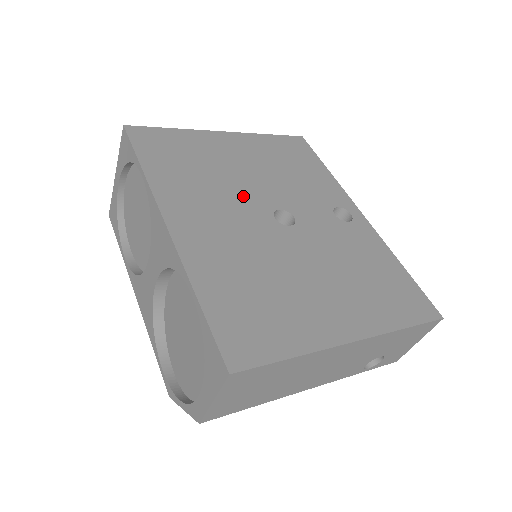
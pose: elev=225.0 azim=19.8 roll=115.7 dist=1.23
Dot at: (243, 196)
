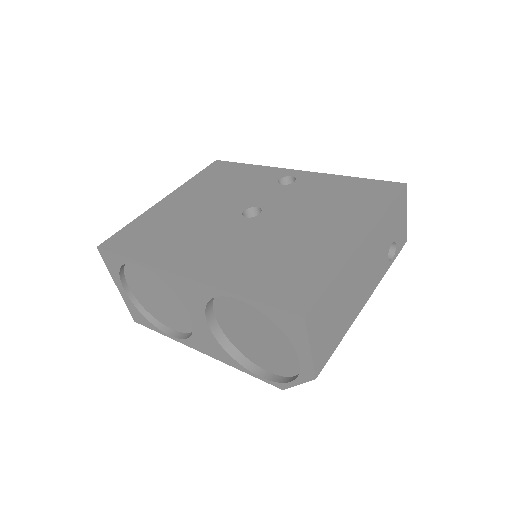
Dot at: (213, 222)
